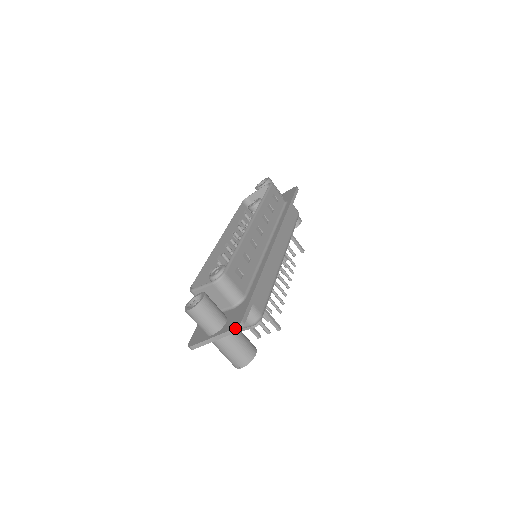
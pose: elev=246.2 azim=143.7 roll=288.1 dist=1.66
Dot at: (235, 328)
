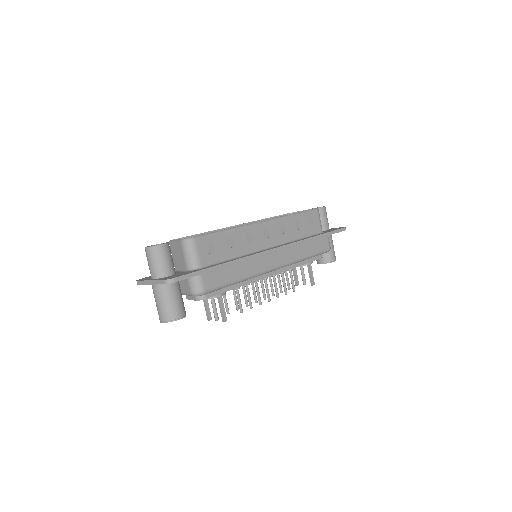
Dot at: (165, 280)
